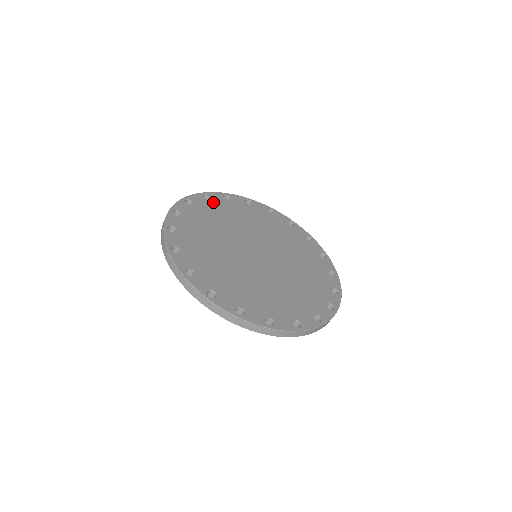
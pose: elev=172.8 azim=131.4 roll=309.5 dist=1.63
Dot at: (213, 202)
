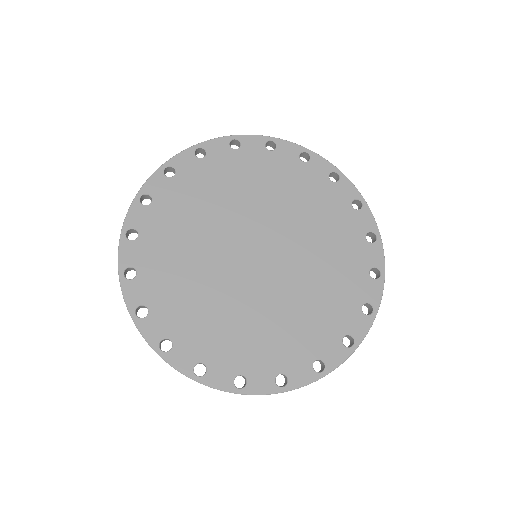
Dot at: (209, 162)
